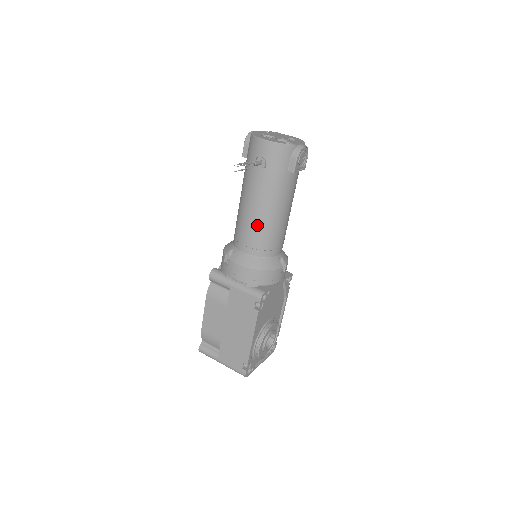
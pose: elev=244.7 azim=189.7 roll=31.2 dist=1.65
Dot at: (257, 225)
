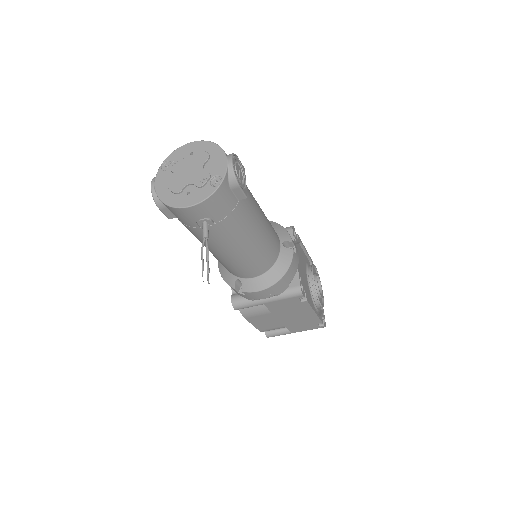
Dot at: (248, 258)
